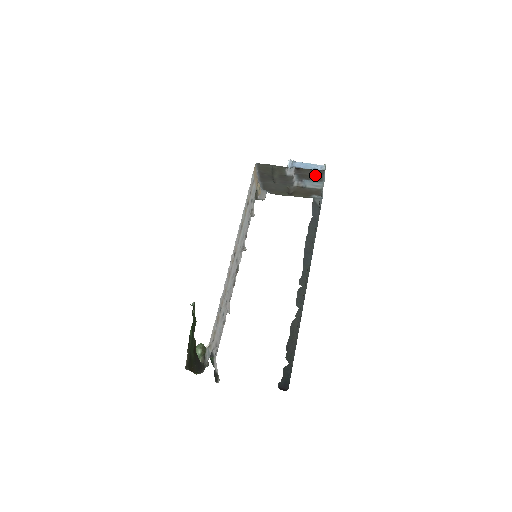
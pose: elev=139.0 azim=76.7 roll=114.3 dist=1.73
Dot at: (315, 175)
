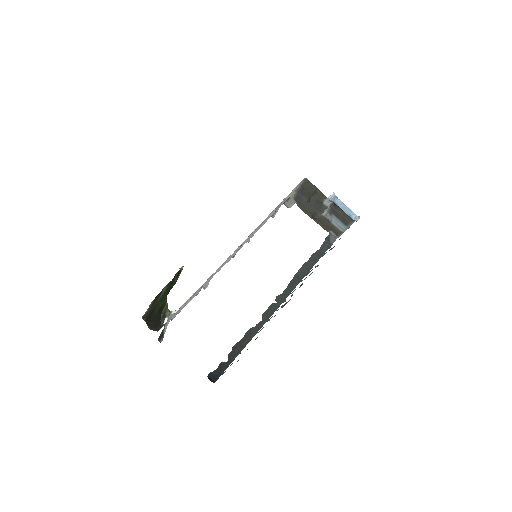
Dot at: (345, 218)
